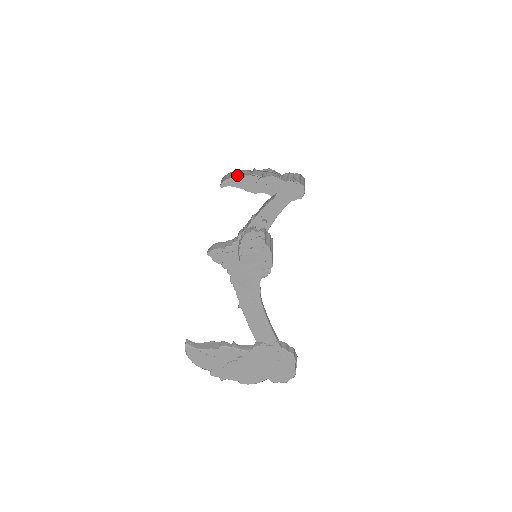
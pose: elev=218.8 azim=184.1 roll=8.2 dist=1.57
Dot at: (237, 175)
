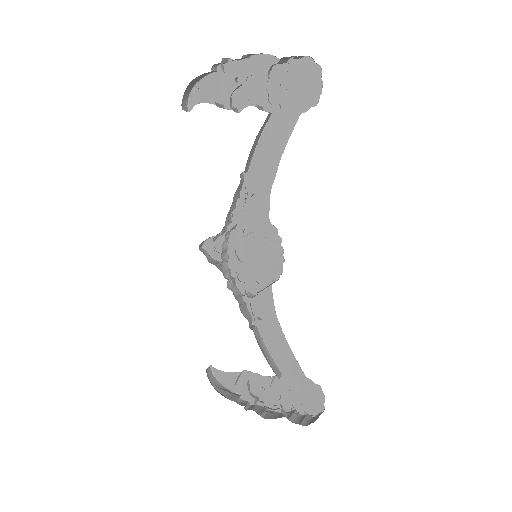
Dot at: (204, 75)
